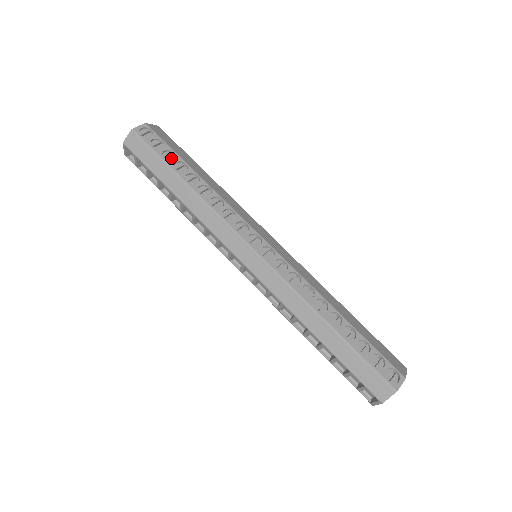
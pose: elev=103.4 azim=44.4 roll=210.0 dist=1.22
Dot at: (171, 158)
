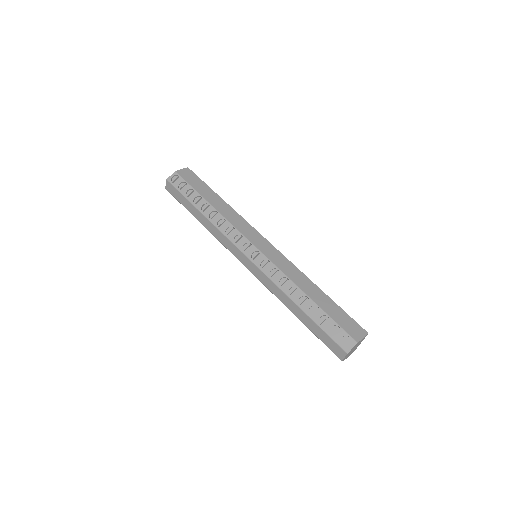
Dot at: (192, 195)
